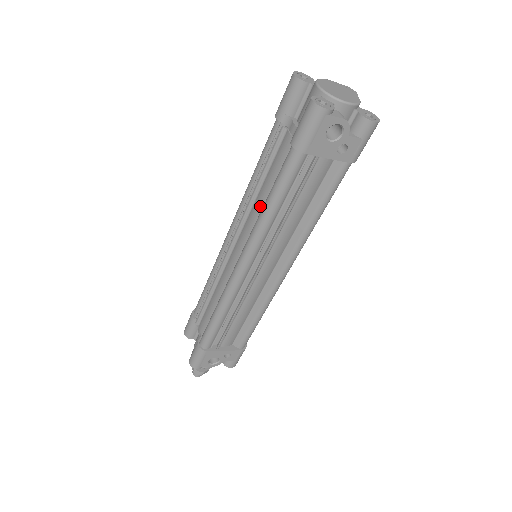
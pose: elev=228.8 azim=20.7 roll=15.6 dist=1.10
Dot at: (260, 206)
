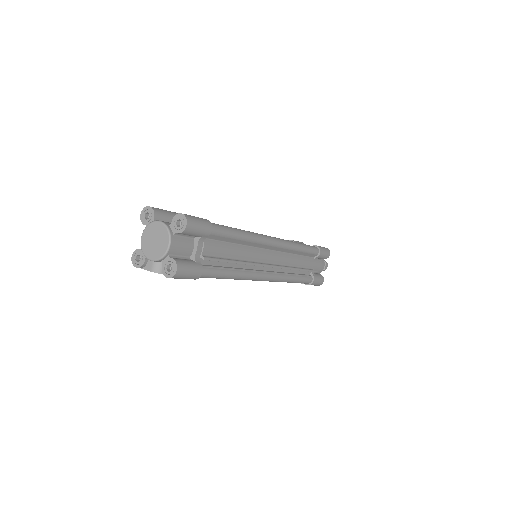
Dot at: occluded
